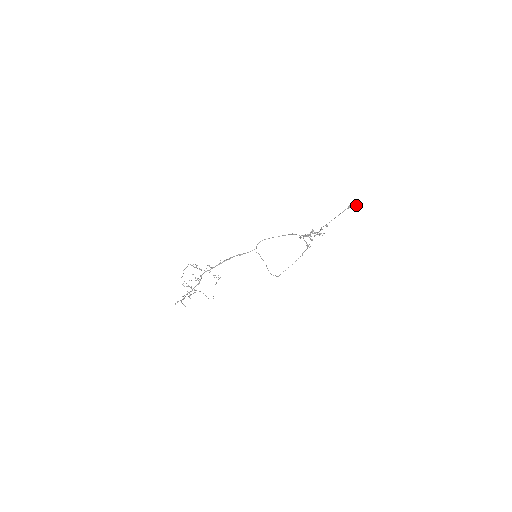
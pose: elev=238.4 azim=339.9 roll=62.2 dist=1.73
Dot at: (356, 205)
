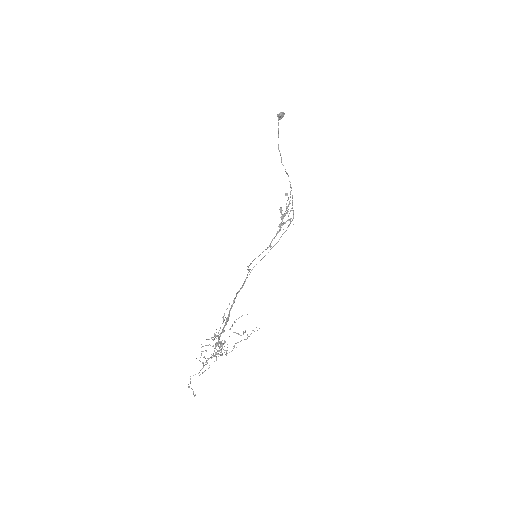
Dot at: (282, 112)
